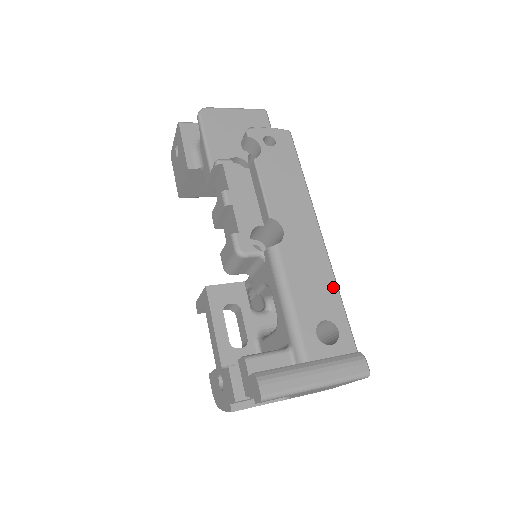
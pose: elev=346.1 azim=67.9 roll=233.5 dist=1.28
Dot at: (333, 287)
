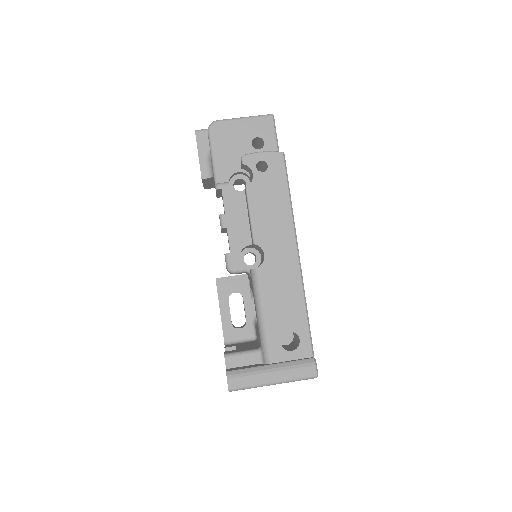
Dot at: (301, 304)
